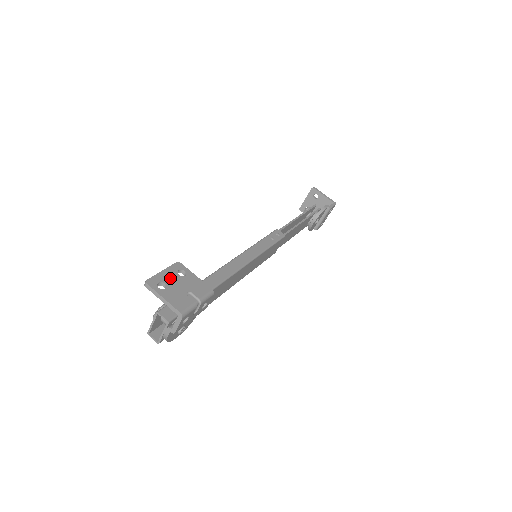
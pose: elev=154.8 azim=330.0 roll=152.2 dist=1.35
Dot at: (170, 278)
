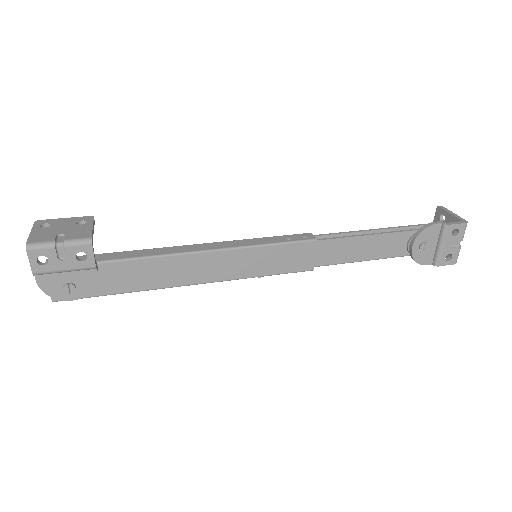
Dot at: (63, 223)
